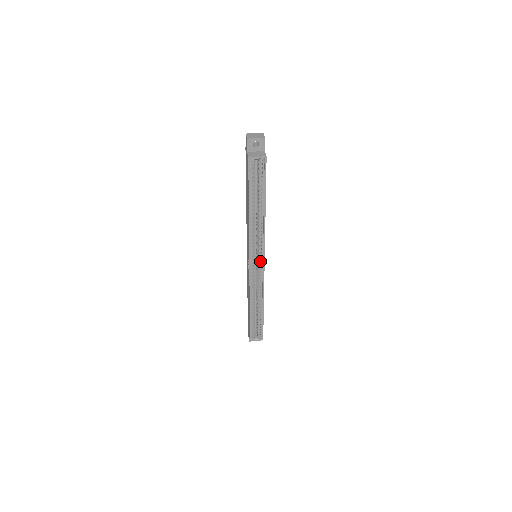
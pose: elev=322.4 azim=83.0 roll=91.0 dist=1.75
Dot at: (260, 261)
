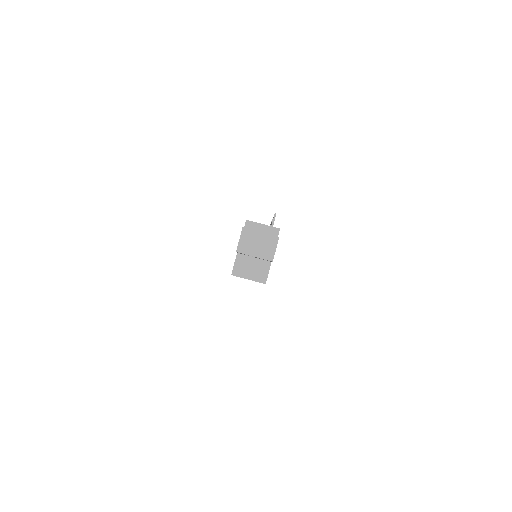
Dot at: occluded
